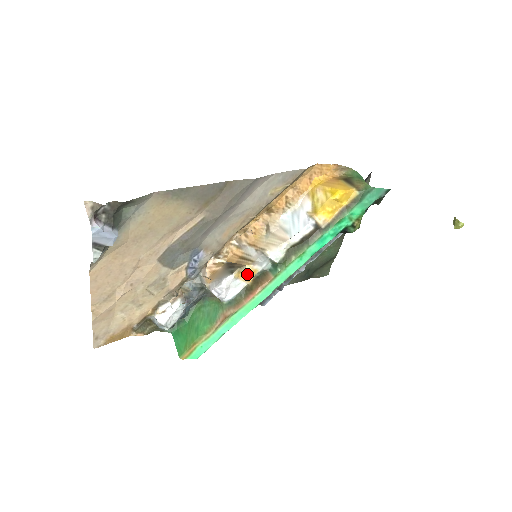
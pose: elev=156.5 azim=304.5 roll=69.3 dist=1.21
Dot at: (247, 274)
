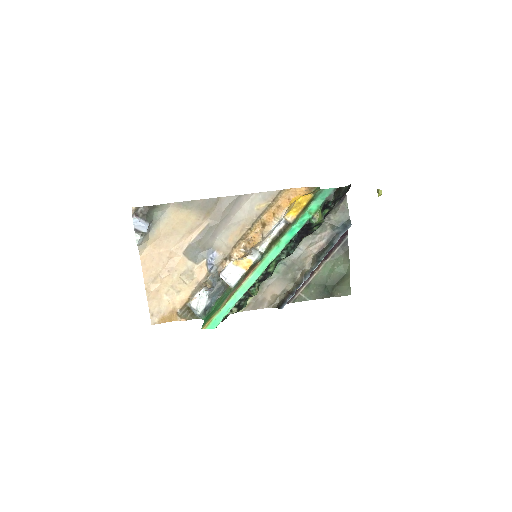
Dot at: (244, 264)
